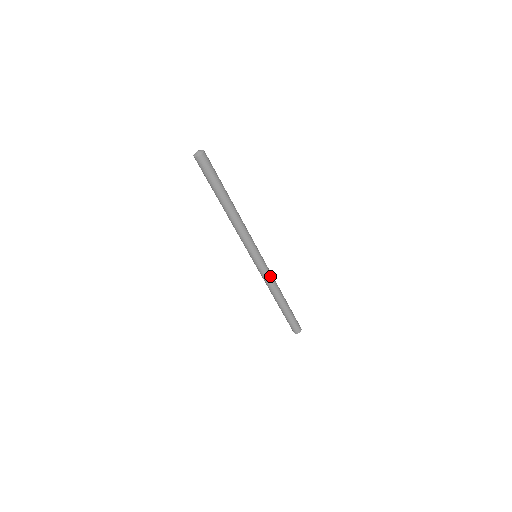
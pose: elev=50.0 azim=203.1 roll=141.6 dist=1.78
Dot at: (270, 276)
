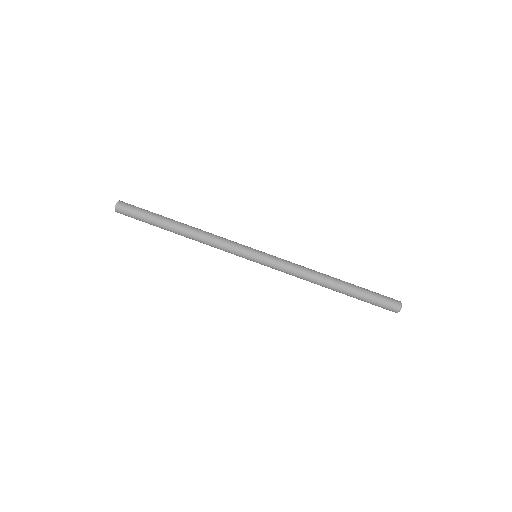
Dot at: (290, 264)
